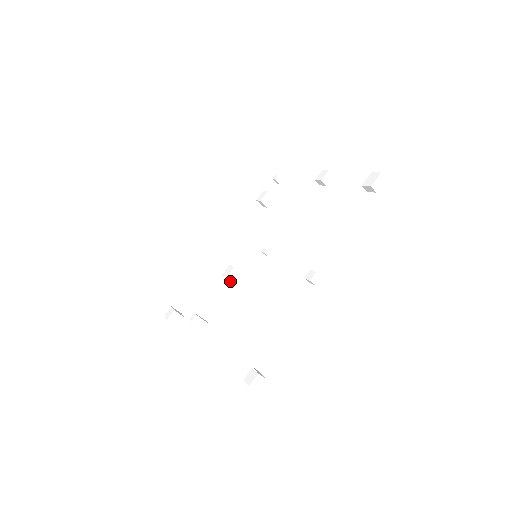
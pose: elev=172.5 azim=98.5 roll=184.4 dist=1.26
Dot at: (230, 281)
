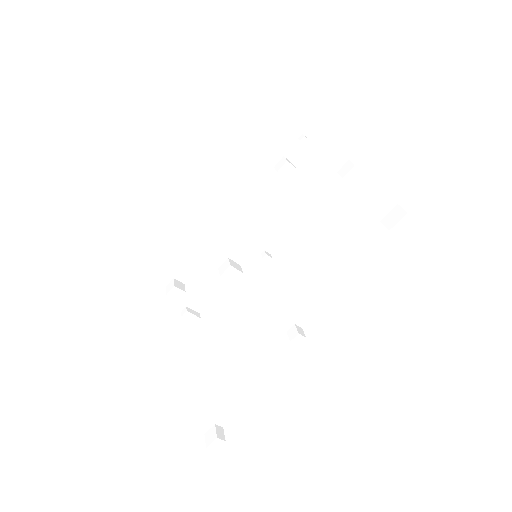
Dot at: (225, 279)
